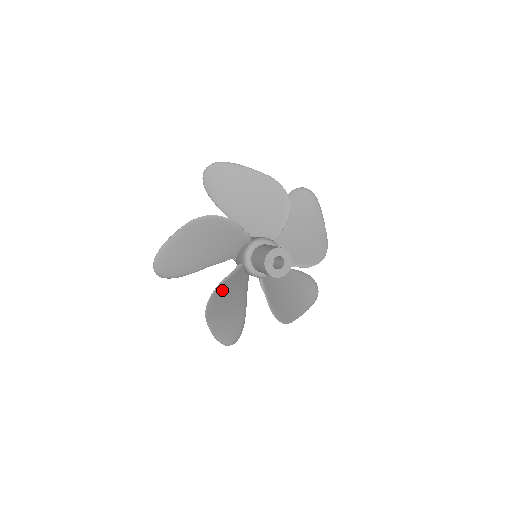
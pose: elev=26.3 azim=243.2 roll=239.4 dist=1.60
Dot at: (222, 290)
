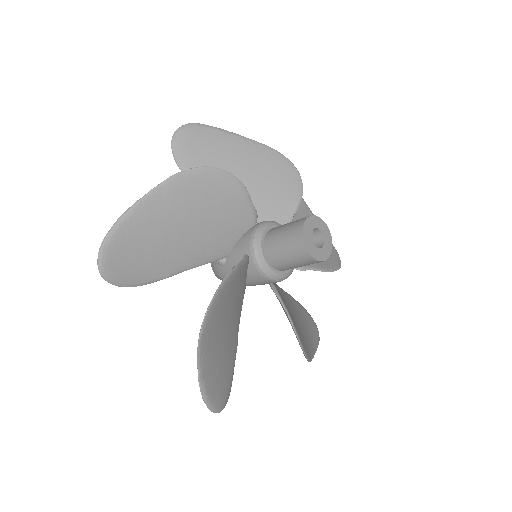
Dot at: (226, 291)
